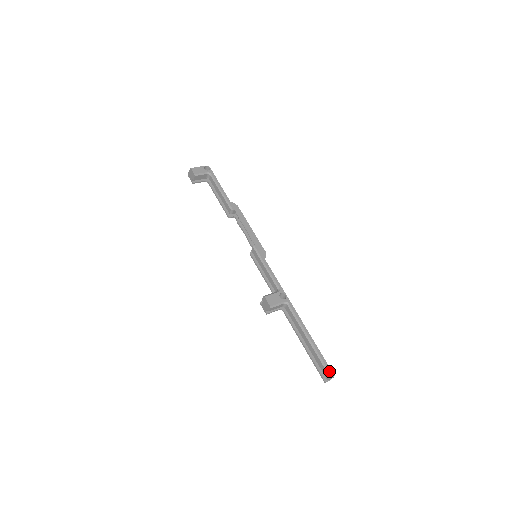
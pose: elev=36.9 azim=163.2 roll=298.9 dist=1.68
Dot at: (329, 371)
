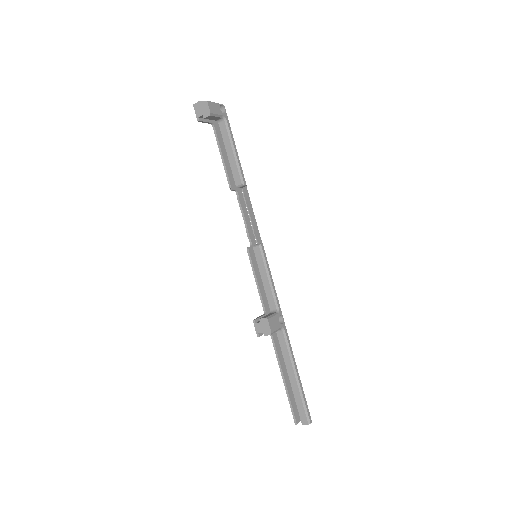
Dot at: (309, 417)
